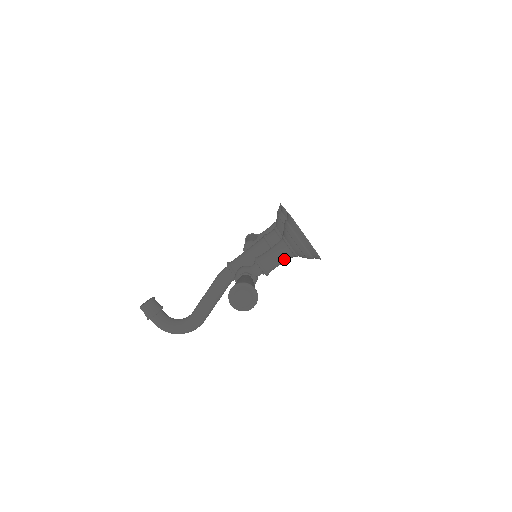
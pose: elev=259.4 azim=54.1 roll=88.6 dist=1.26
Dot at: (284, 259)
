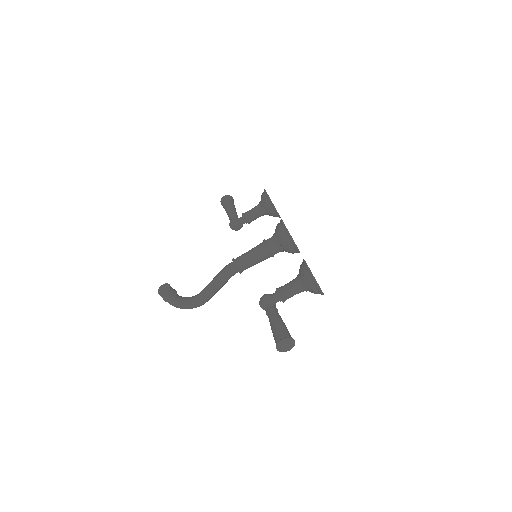
Dot at: (298, 293)
